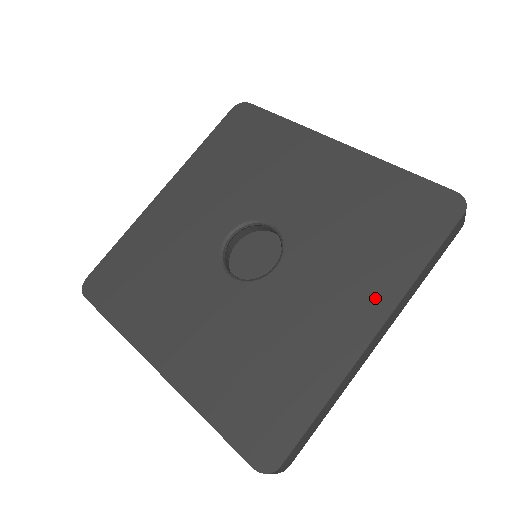
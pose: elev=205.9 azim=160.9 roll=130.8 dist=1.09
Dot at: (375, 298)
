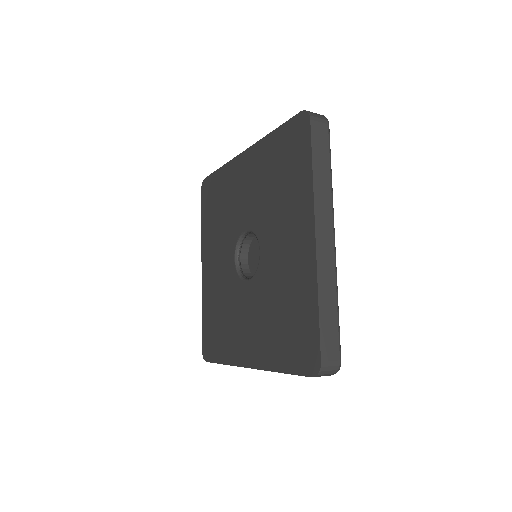
Dot at: (258, 354)
